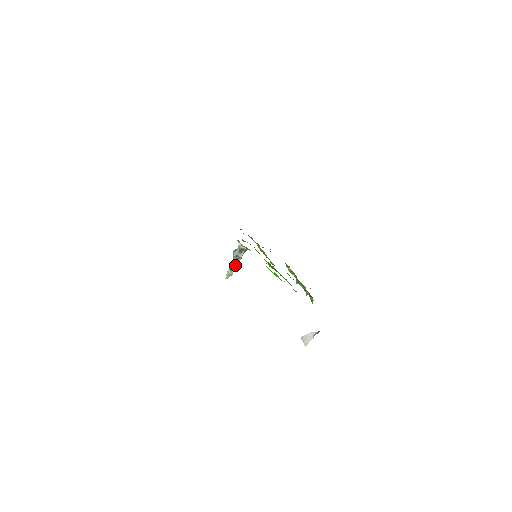
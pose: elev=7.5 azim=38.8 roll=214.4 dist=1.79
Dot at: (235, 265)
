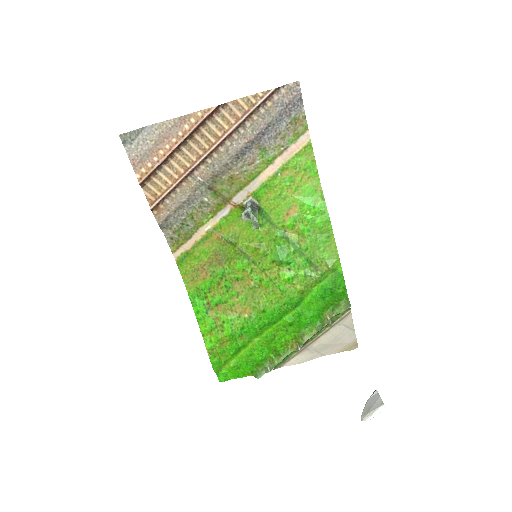
Dot at: (256, 217)
